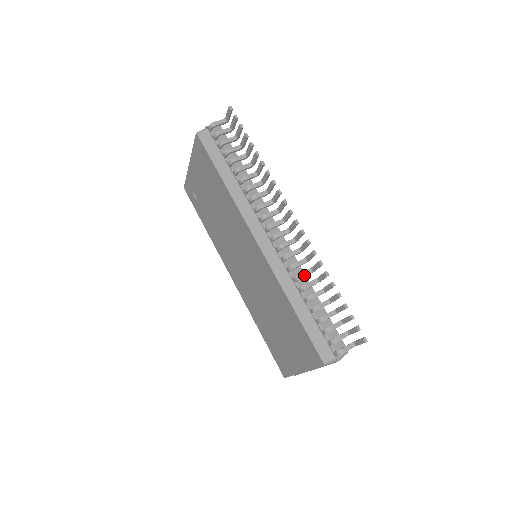
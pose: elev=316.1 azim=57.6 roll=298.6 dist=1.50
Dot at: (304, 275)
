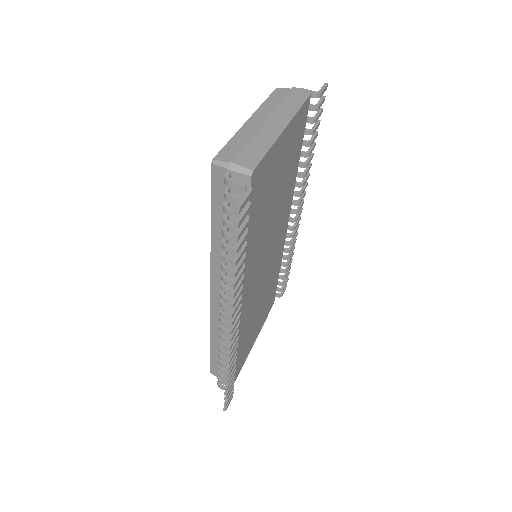
Dot at: (225, 348)
